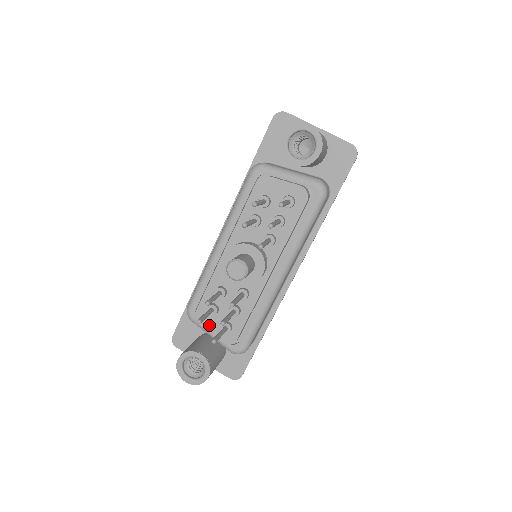
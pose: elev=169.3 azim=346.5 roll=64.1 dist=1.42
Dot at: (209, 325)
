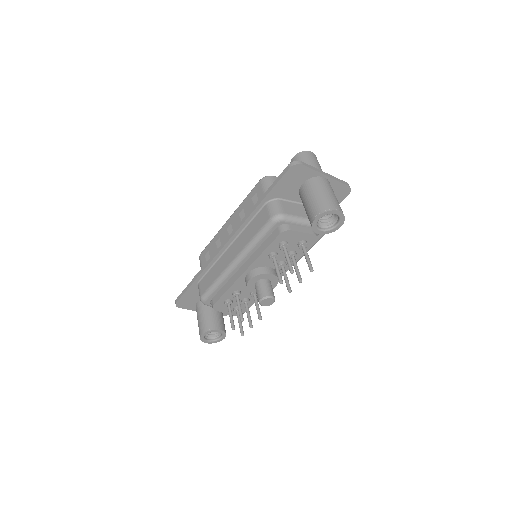
Dot at: (223, 310)
